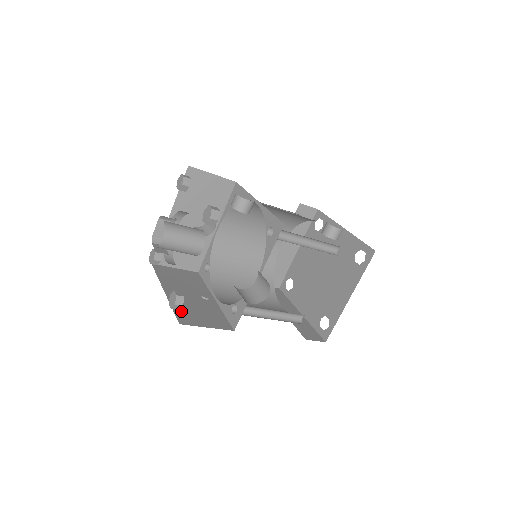
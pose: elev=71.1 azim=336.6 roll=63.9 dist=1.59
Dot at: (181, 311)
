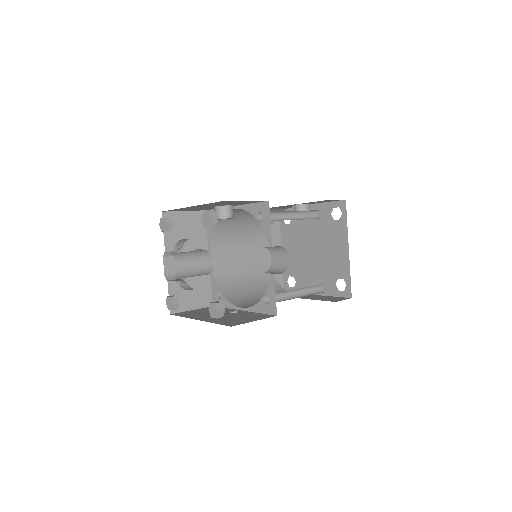
Dot at: (224, 322)
